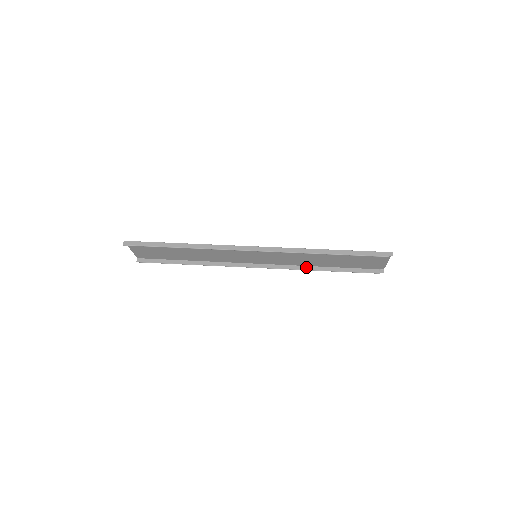
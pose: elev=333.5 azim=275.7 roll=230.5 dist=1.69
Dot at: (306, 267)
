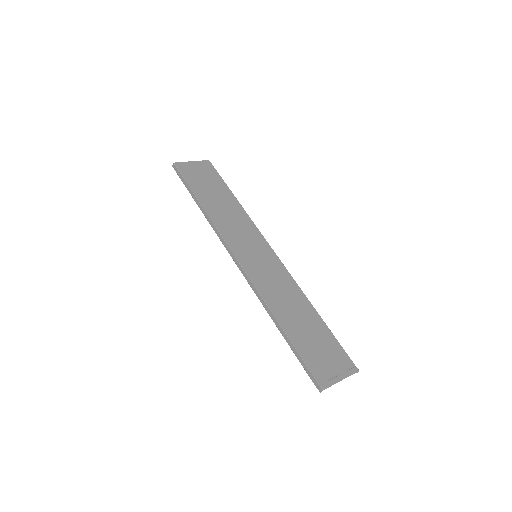
Dot at: (304, 295)
